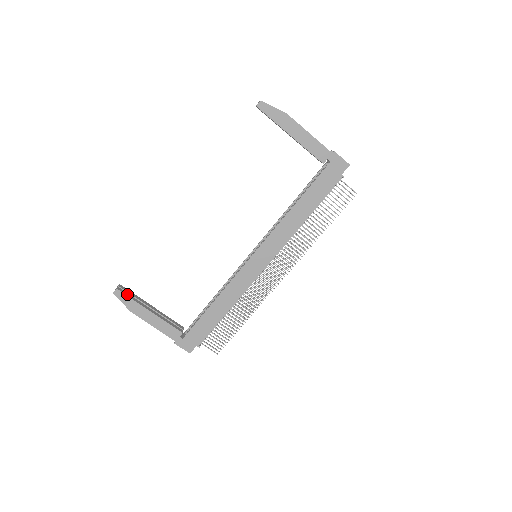
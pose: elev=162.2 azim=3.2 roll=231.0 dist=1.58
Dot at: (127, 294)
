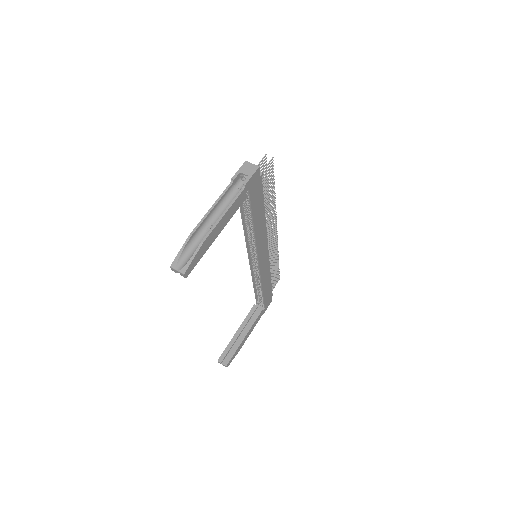
Dot at: (230, 356)
